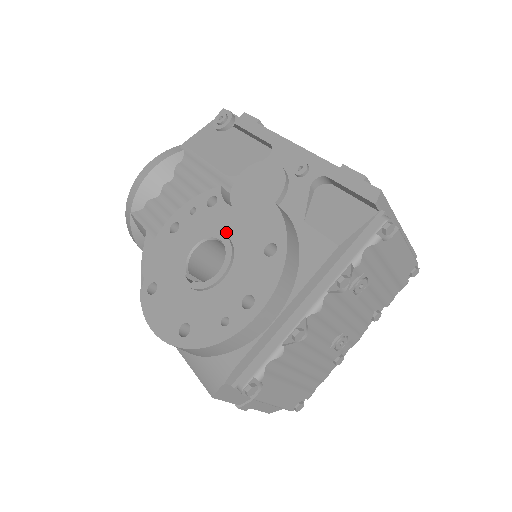
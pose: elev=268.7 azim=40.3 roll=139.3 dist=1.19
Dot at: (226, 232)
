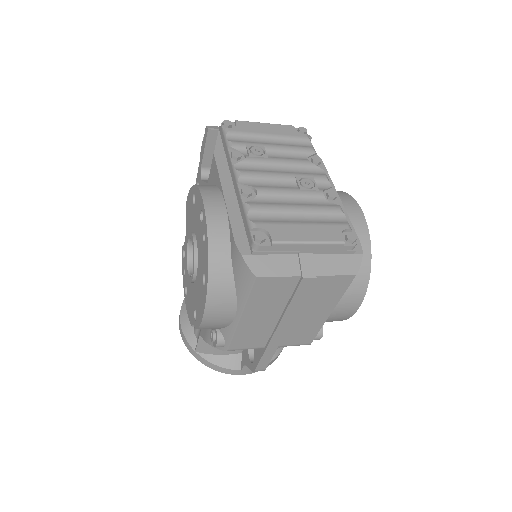
Dot at: occluded
